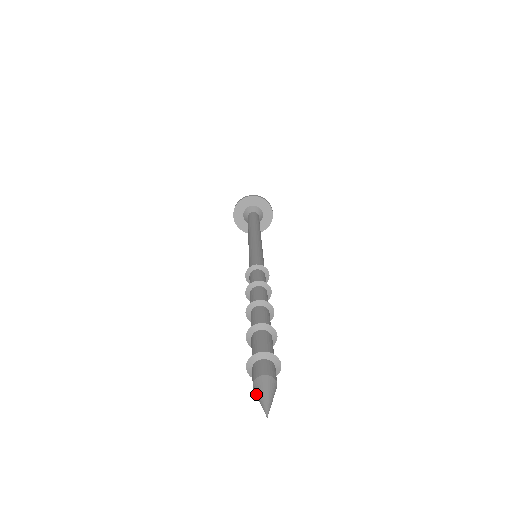
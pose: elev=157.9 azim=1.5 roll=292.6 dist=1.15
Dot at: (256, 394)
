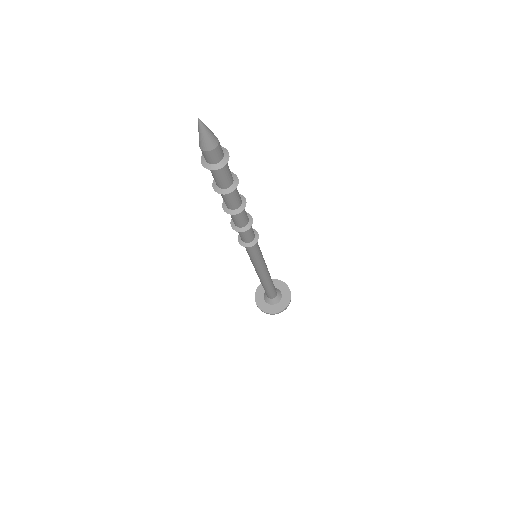
Dot at: occluded
